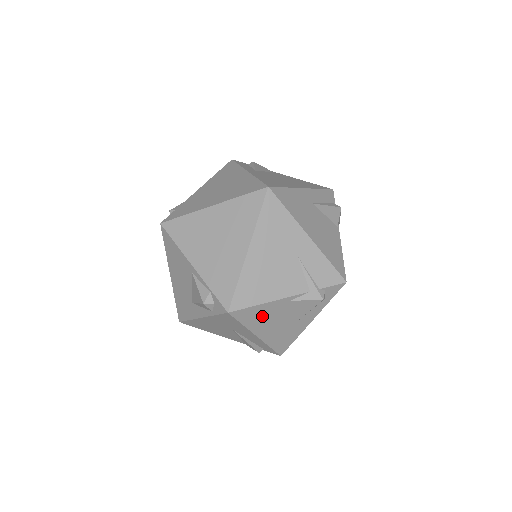
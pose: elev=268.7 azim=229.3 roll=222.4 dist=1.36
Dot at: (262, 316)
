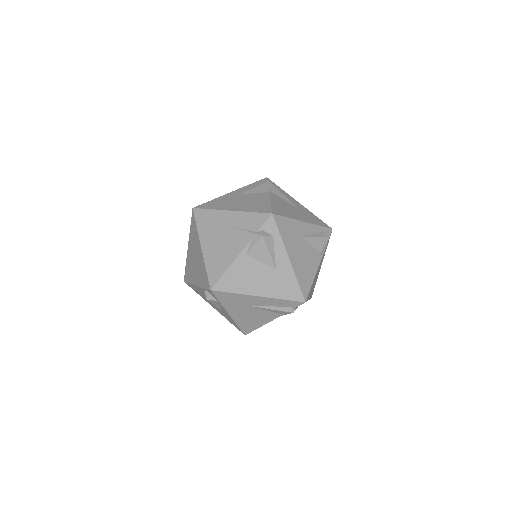
Dot at: (240, 278)
